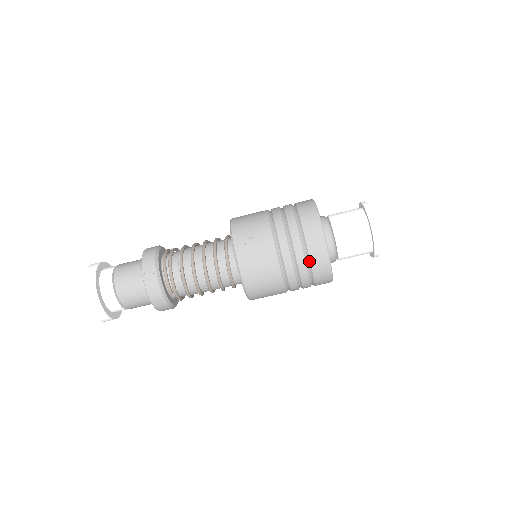
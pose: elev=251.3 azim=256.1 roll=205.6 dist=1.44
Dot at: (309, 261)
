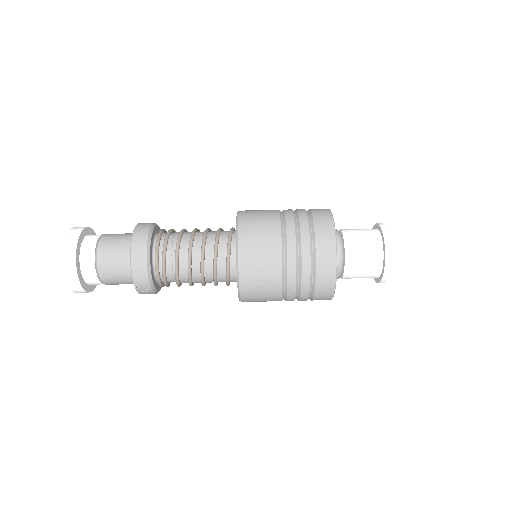
Dot at: occluded
